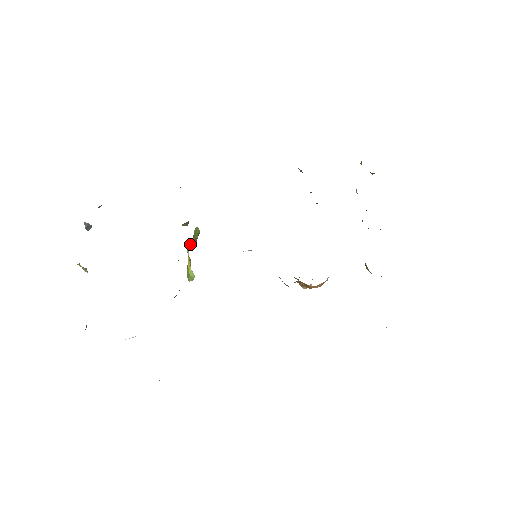
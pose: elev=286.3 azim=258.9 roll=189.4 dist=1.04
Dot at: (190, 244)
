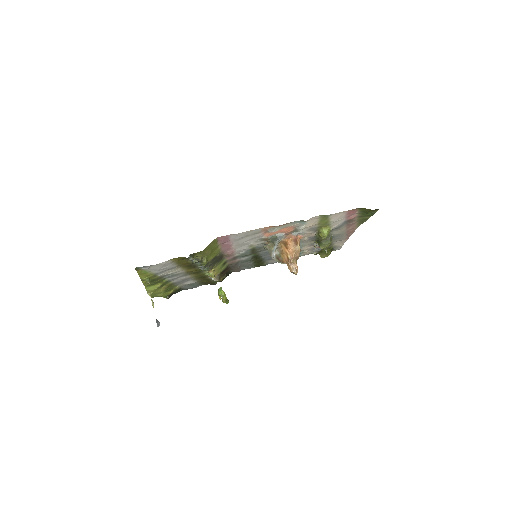
Dot at: (221, 293)
